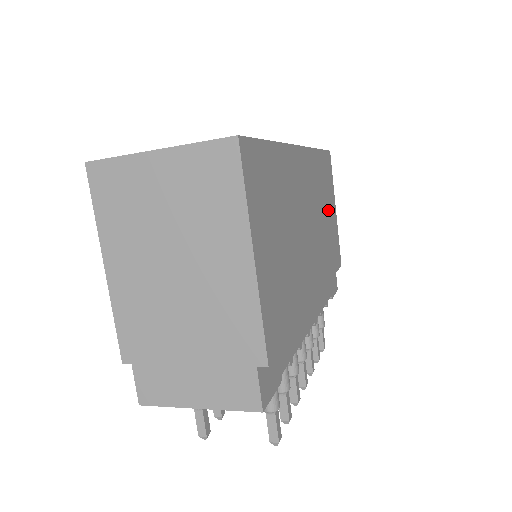
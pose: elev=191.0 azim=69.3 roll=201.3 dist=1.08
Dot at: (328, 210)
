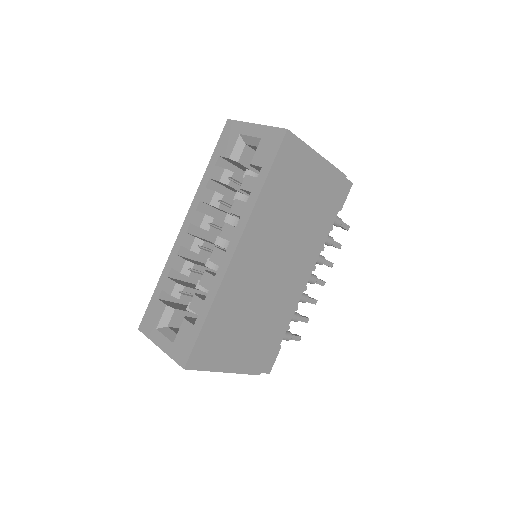
Dot at: (302, 190)
